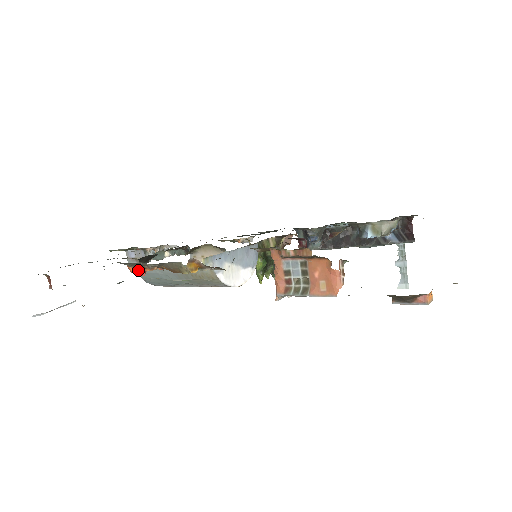
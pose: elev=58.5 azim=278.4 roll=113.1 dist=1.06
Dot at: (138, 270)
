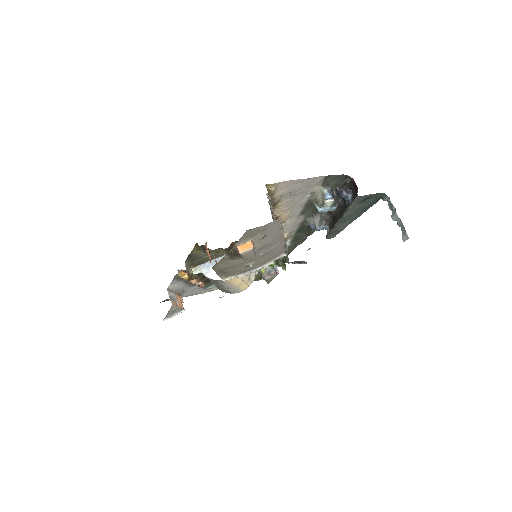
Dot at: (199, 285)
